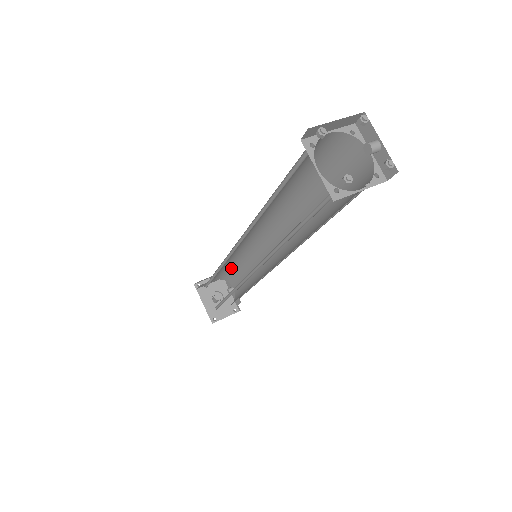
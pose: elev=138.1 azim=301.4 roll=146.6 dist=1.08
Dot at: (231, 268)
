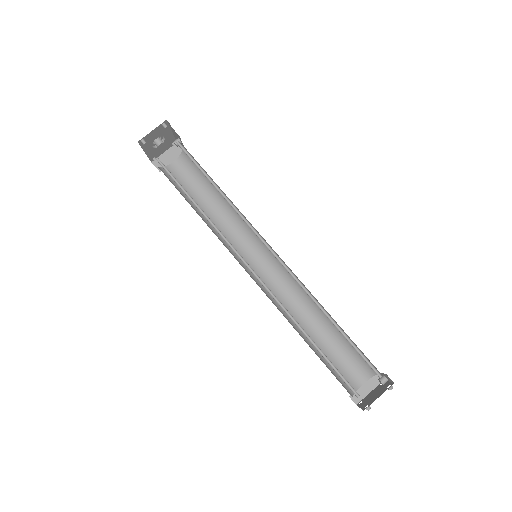
Dot at: occluded
